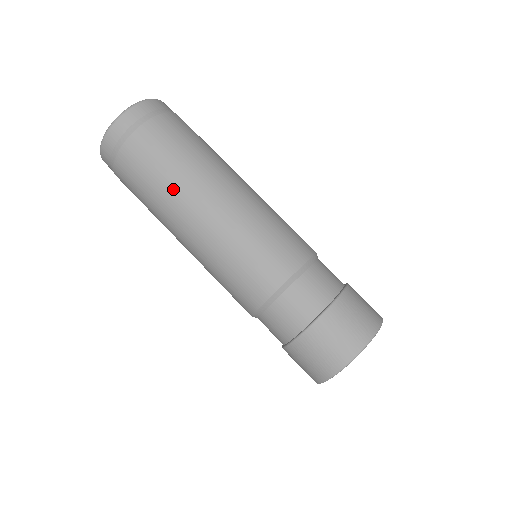
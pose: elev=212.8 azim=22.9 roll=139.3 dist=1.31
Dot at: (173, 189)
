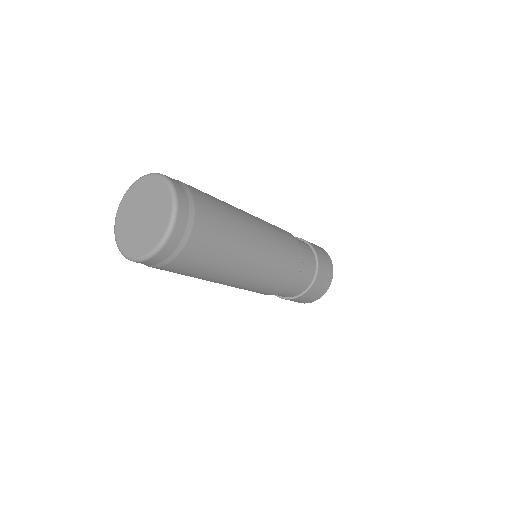
Dot at: (228, 262)
